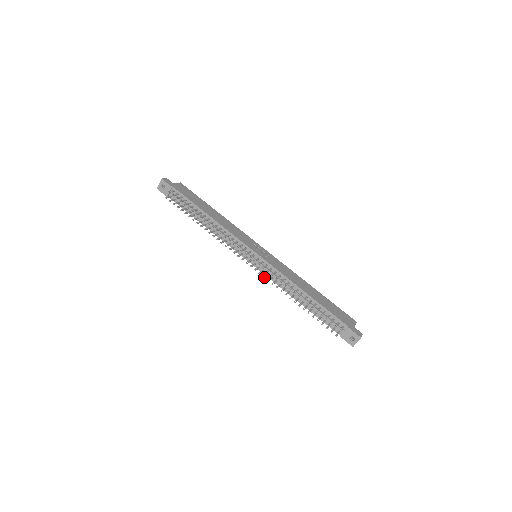
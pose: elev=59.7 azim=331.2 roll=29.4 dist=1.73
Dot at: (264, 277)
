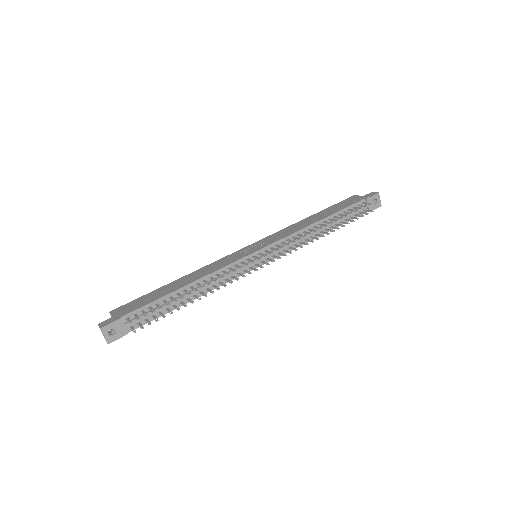
Dot at: (291, 253)
